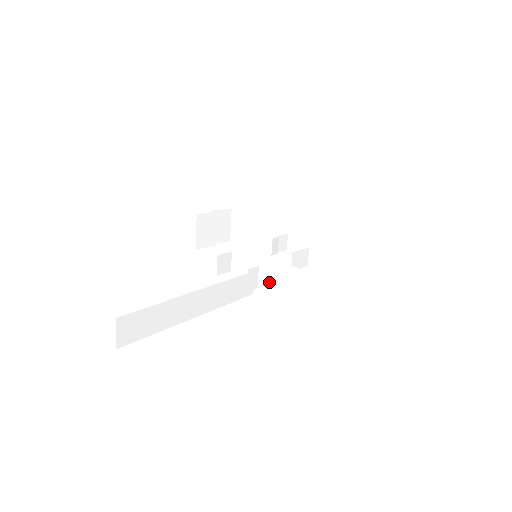
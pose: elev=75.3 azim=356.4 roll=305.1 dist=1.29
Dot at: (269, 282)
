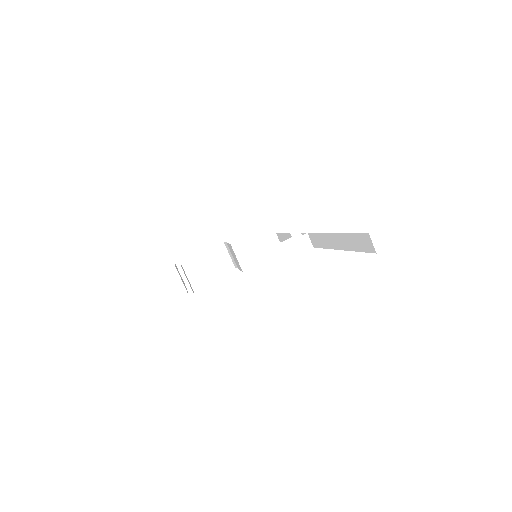
Dot at: (300, 246)
